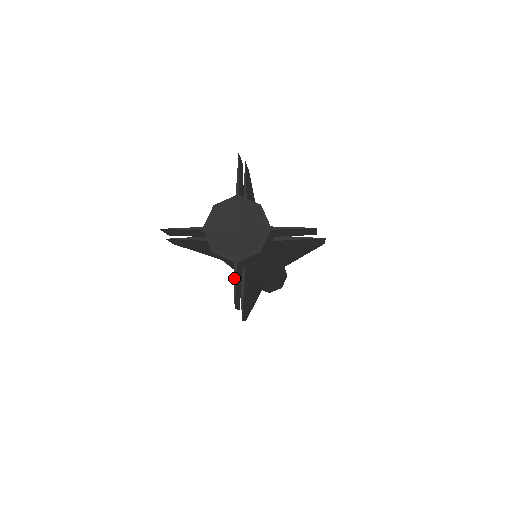
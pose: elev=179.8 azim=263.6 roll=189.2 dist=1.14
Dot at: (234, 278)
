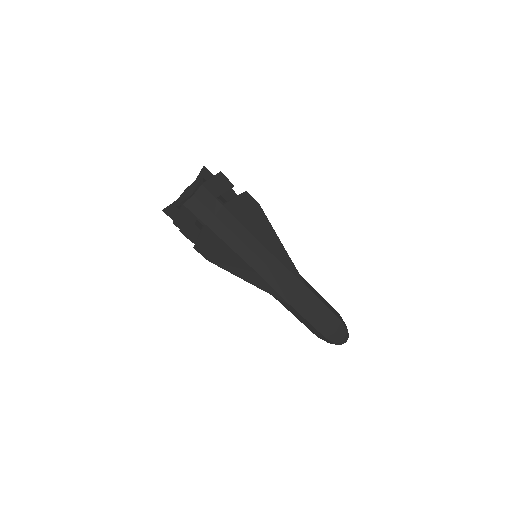
Dot at: (178, 211)
